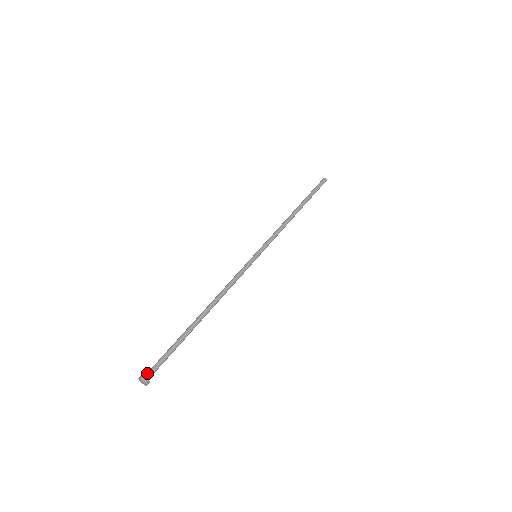
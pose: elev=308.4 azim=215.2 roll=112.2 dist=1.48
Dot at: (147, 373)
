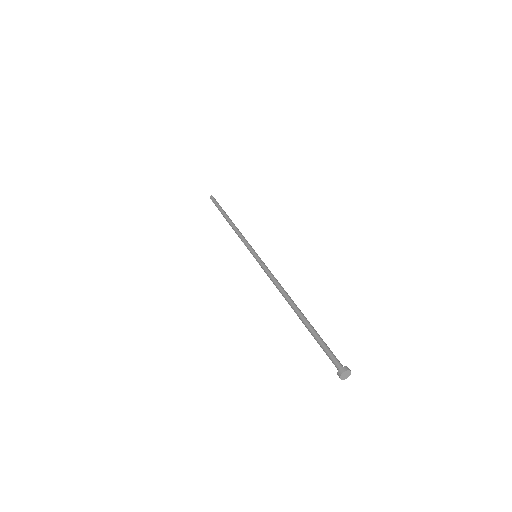
Dot at: (341, 365)
